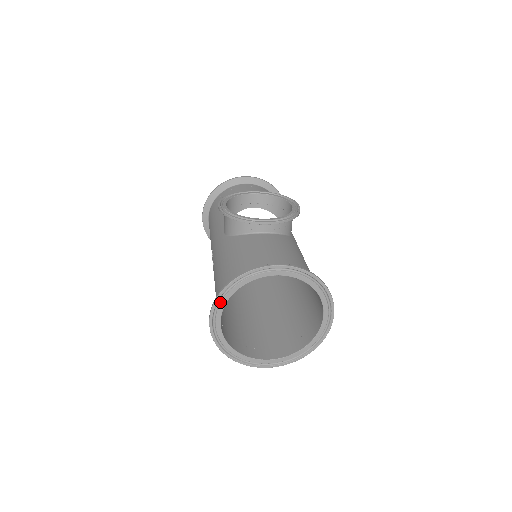
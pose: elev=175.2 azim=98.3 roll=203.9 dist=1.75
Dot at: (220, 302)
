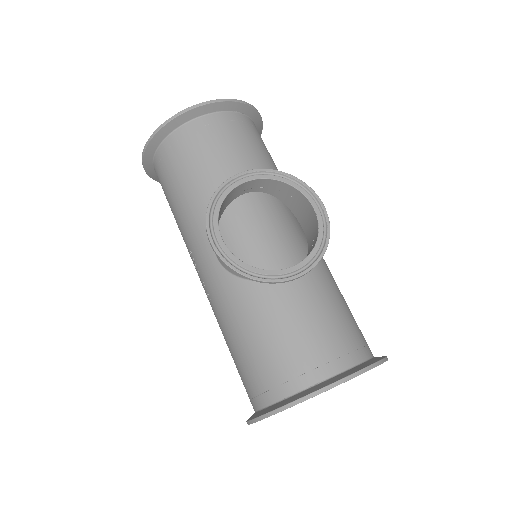
Dot at: occluded
